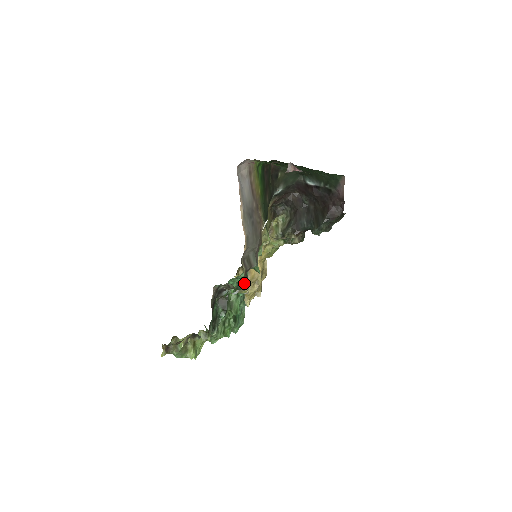
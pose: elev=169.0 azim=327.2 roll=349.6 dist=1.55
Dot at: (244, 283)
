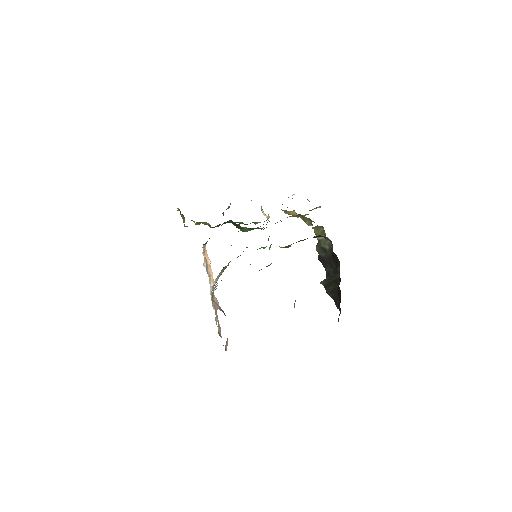
Dot at: (263, 227)
